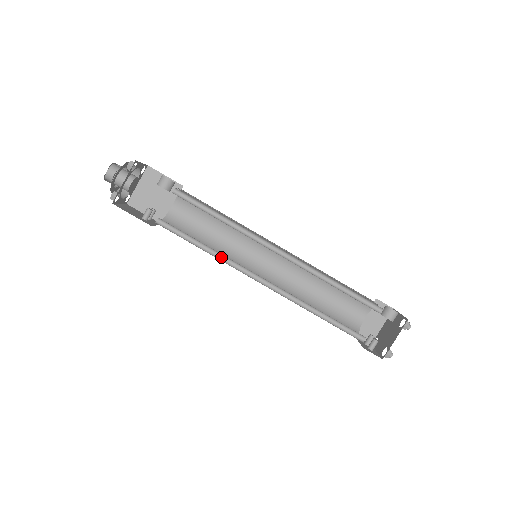
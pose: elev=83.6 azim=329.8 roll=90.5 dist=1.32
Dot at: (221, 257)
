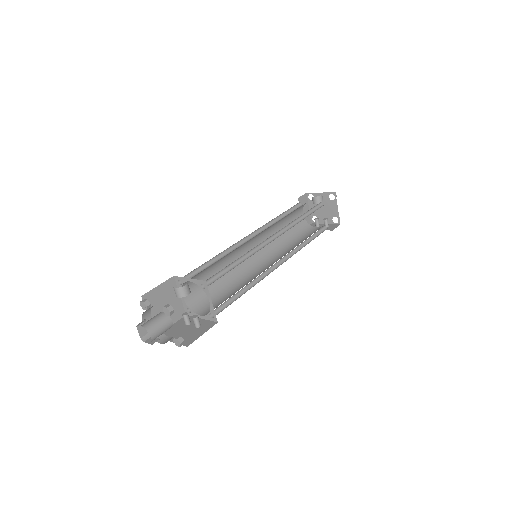
Dot at: (253, 282)
